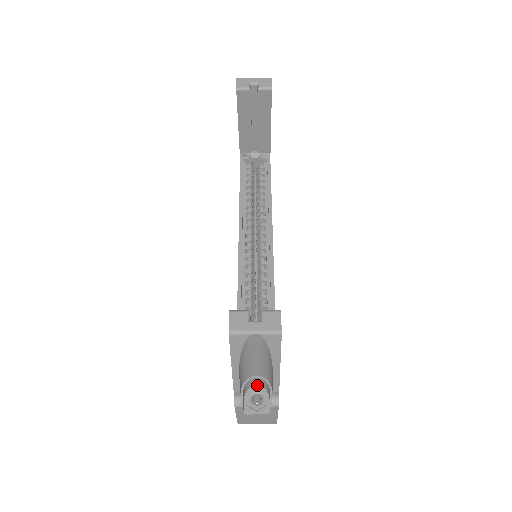
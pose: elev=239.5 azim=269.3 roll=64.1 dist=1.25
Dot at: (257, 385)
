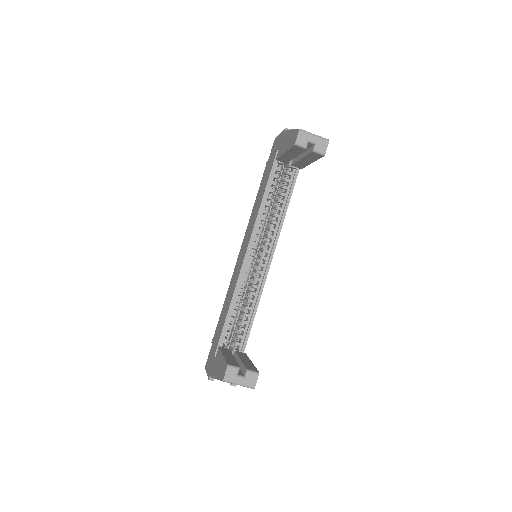
Dot at: occluded
